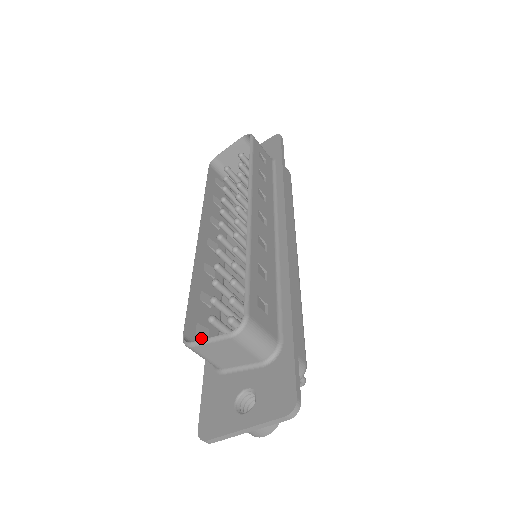
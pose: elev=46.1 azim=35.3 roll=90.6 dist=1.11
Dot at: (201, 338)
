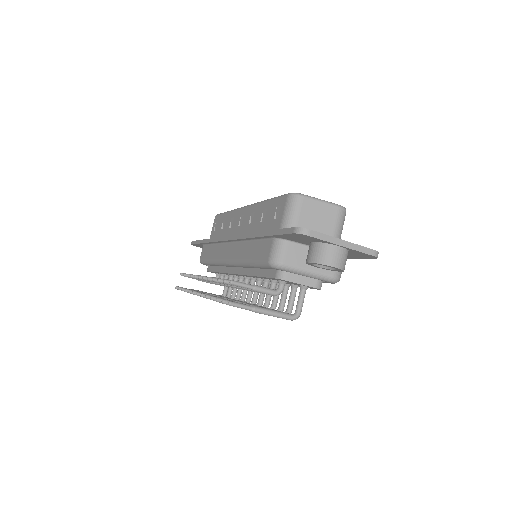
Dot at: (282, 213)
